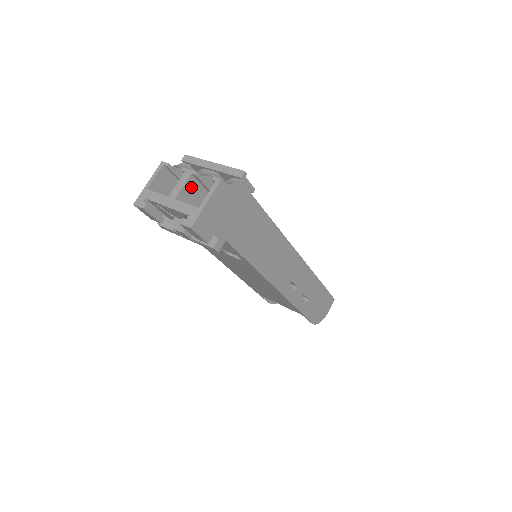
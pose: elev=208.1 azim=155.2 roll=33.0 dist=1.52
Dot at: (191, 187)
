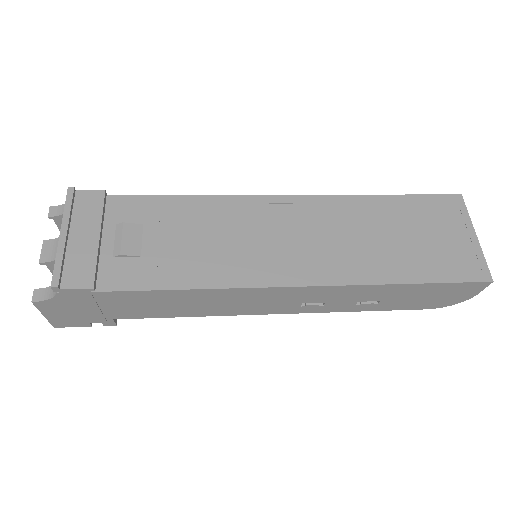
Dot at: occluded
